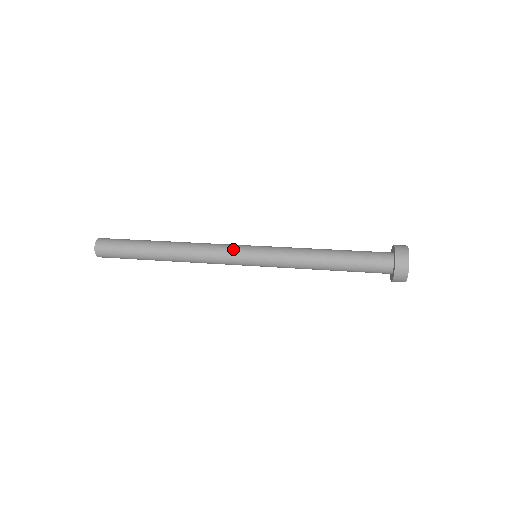
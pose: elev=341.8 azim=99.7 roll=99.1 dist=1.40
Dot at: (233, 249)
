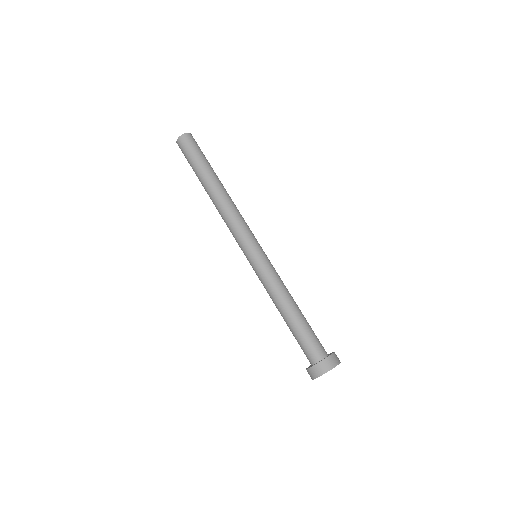
Dot at: (245, 238)
